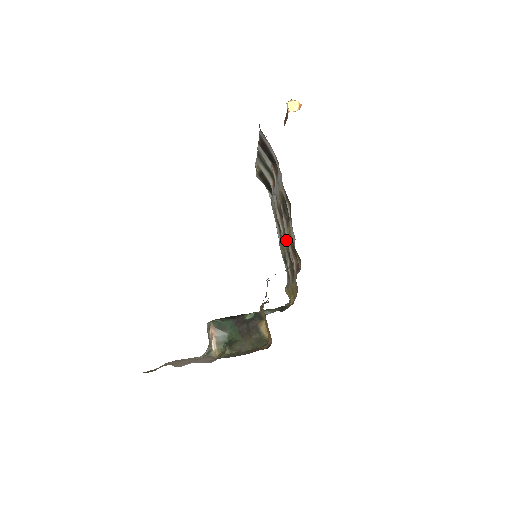
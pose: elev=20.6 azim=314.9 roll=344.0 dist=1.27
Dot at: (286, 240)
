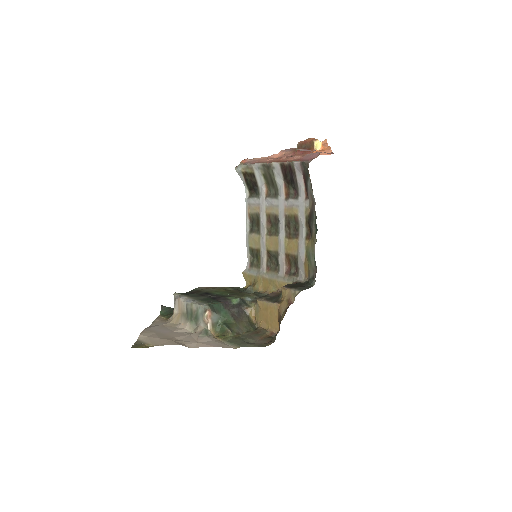
Dot at: (274, 244)
